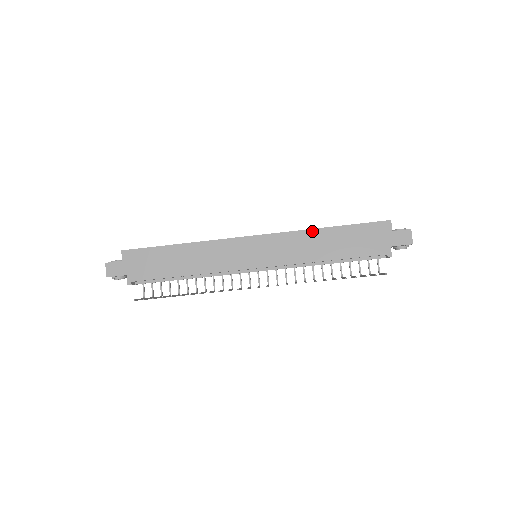
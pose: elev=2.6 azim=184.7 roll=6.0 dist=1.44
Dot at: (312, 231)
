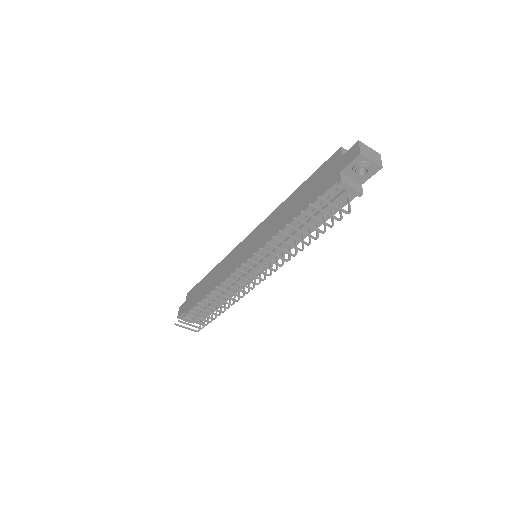
Dot at: (283, 204)
